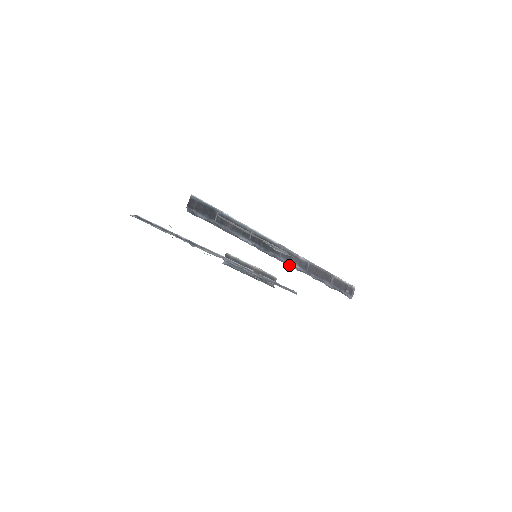
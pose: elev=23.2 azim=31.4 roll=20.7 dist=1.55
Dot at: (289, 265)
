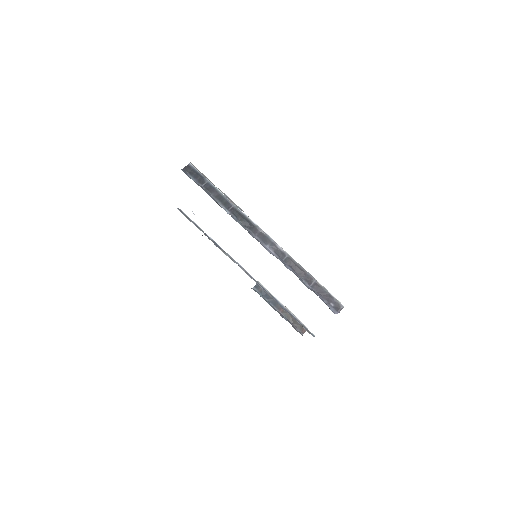
Dot at: (263, 246)
